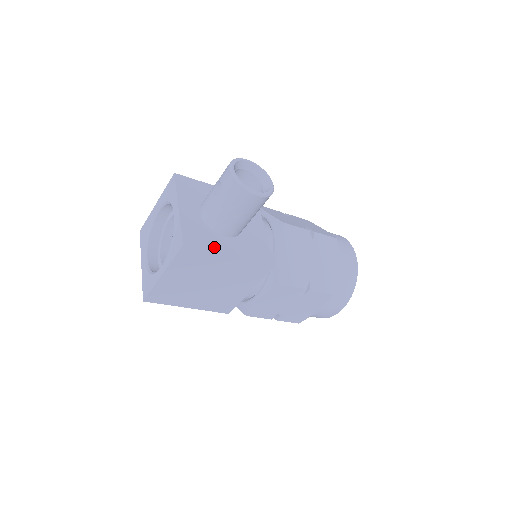
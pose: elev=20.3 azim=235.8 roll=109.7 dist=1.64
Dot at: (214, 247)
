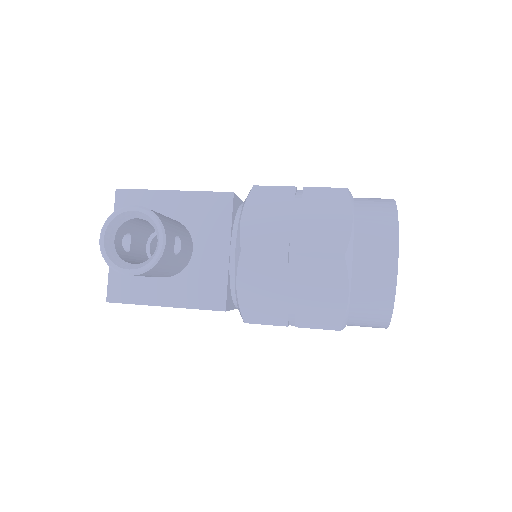
Dot at: (144, 297)
